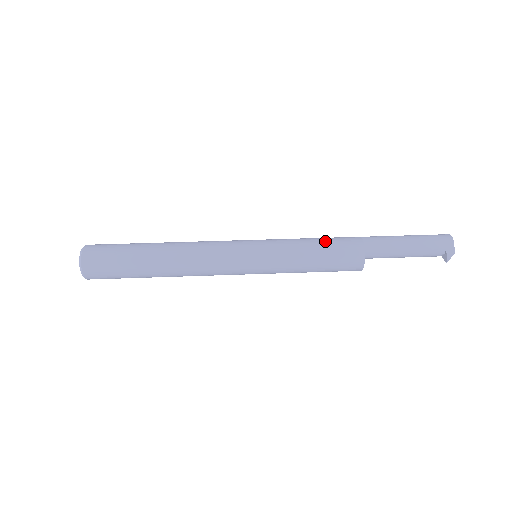
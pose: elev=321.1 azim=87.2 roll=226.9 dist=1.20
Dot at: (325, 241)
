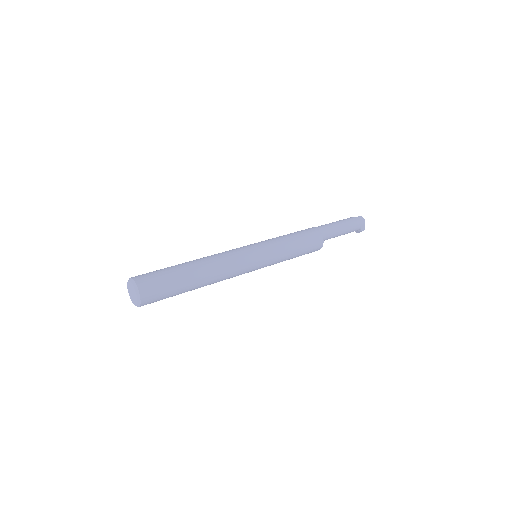
Dot at: (302, 240)
